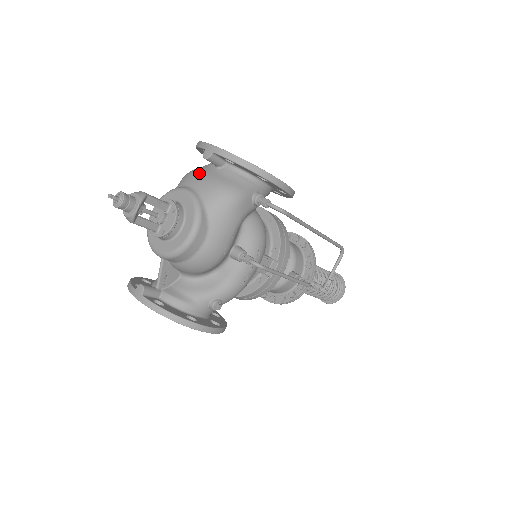
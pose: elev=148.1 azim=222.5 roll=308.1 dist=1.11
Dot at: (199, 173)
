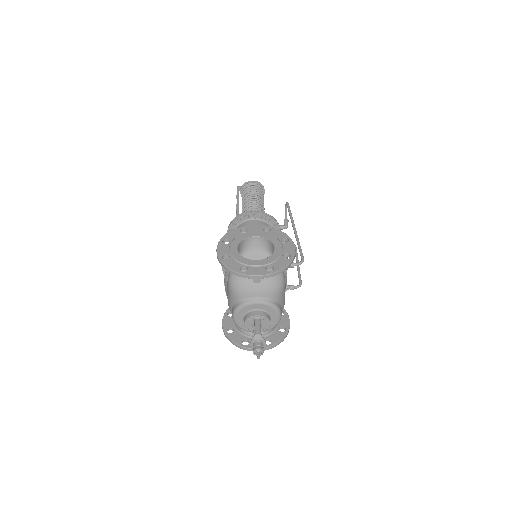
Dot at: (250, 286)
